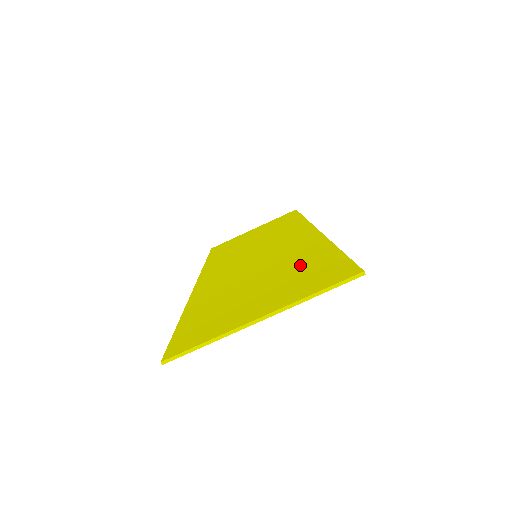
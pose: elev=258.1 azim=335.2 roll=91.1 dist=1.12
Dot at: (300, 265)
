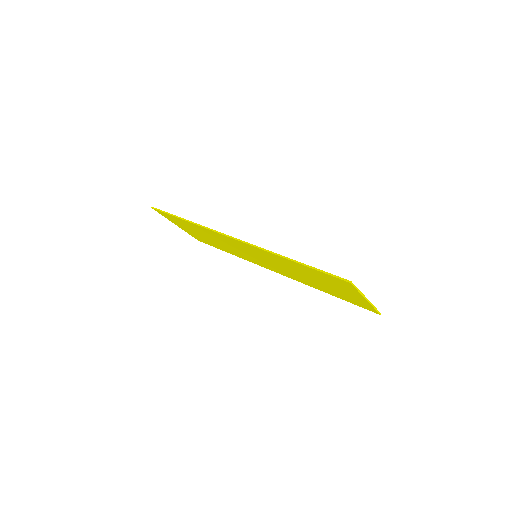
Dot at: occluded
